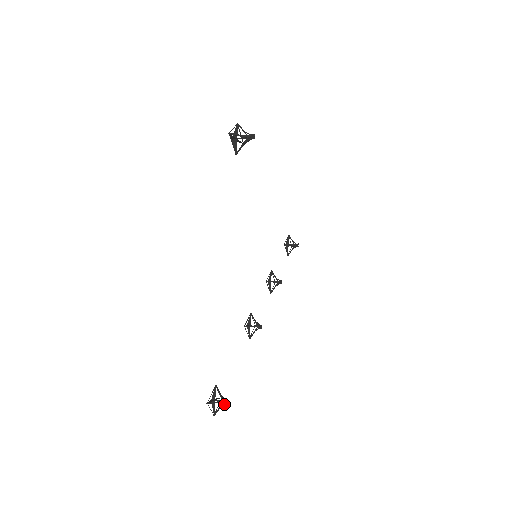
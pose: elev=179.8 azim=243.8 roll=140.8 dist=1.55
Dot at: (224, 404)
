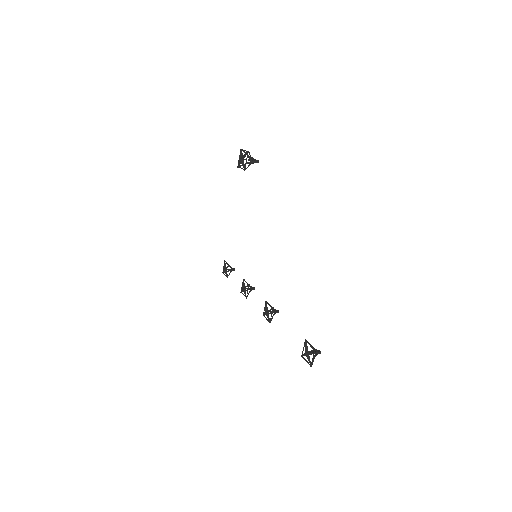
Dot at: (318, 353)
